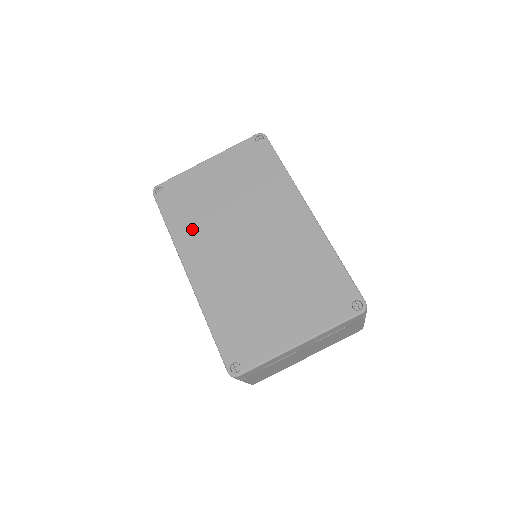
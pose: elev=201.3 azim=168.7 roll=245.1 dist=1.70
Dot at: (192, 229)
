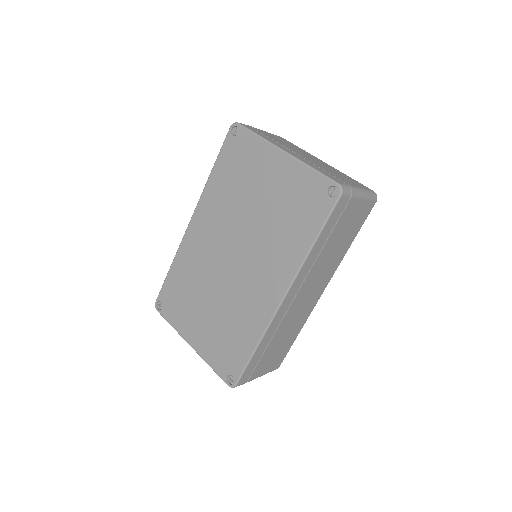
Dot at: (220, 196)
